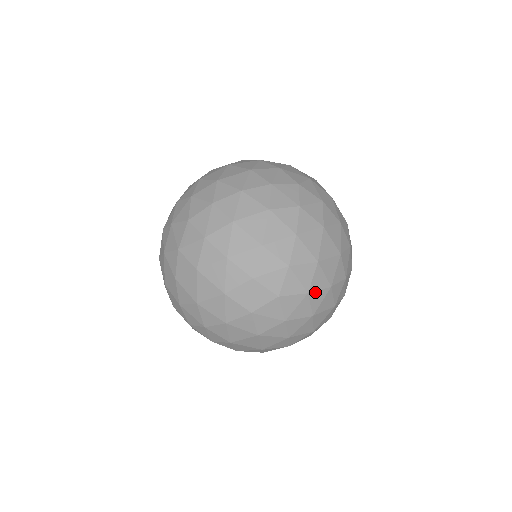
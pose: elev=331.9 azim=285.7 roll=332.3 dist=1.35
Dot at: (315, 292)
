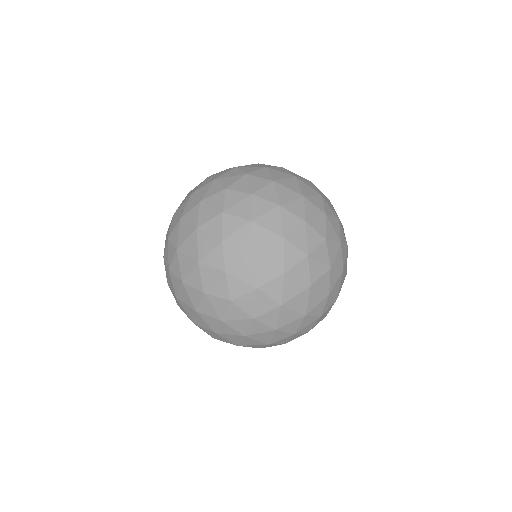
Dot at: (266, 284)
